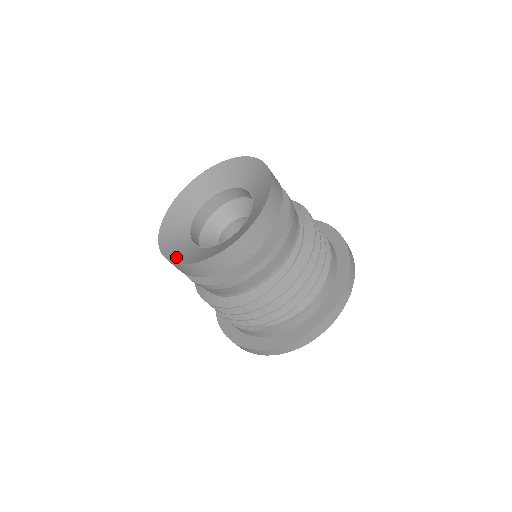
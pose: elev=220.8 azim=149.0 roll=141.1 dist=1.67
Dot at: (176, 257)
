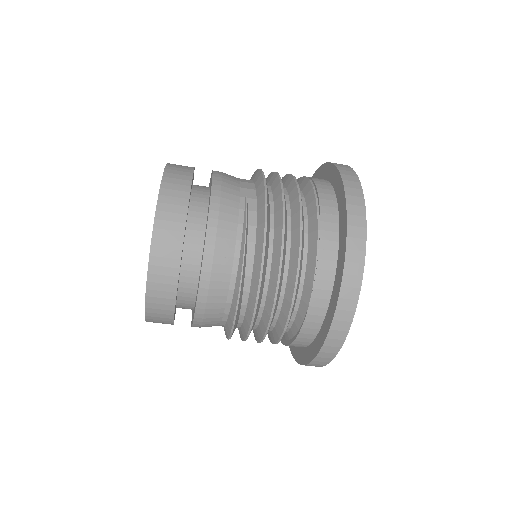
Dot at: occluded
